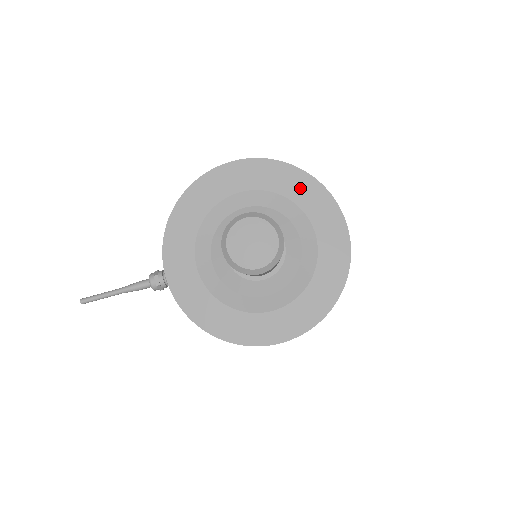
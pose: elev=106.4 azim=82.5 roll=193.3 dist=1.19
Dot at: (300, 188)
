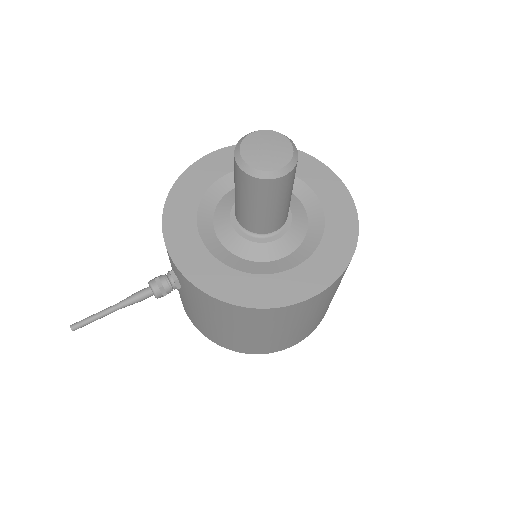
Dot at: occluded
